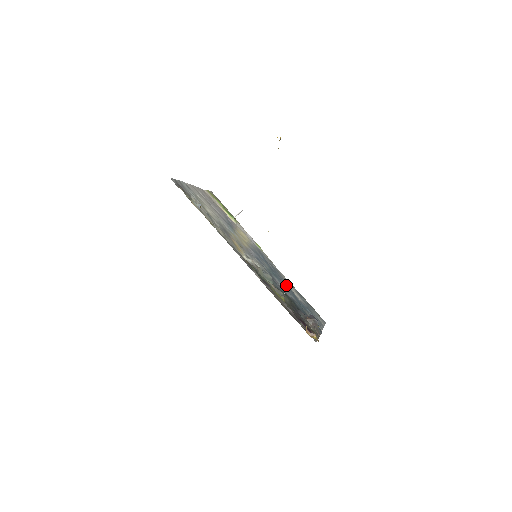
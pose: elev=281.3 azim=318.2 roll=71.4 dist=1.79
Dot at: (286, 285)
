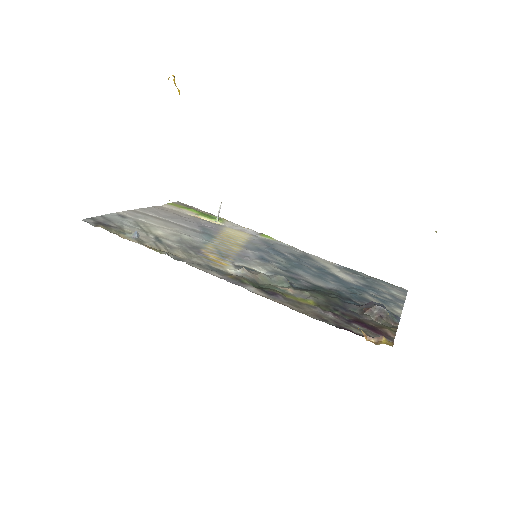
Dot at: (321, 271)
